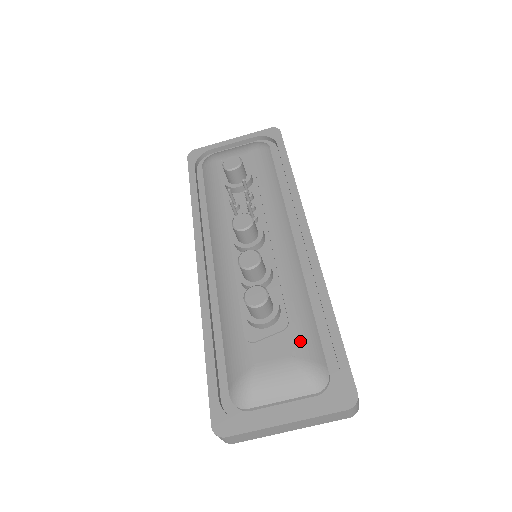
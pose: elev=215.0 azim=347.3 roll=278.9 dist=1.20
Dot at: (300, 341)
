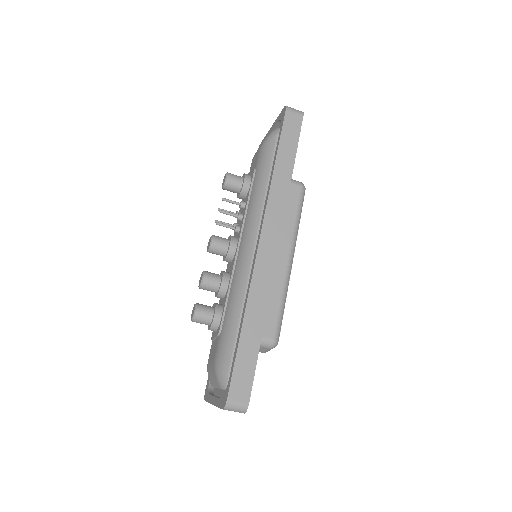
Dot at: (220, 347)
